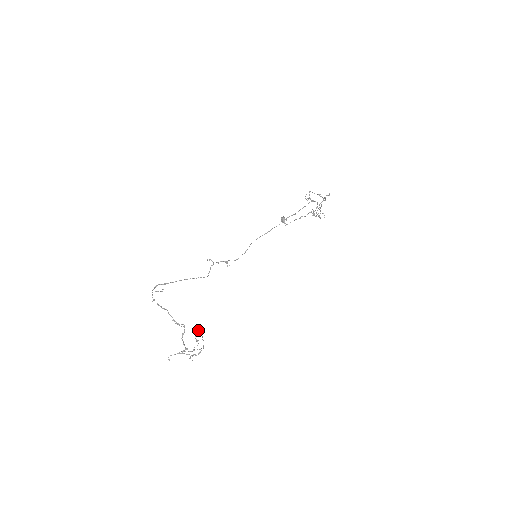
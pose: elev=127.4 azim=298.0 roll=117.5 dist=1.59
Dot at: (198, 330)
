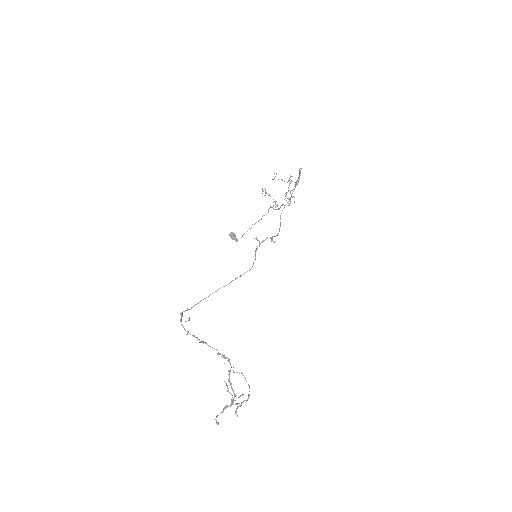
Dot at: occluded
